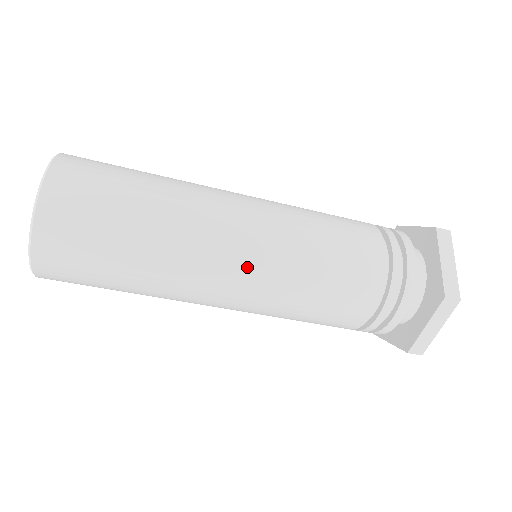
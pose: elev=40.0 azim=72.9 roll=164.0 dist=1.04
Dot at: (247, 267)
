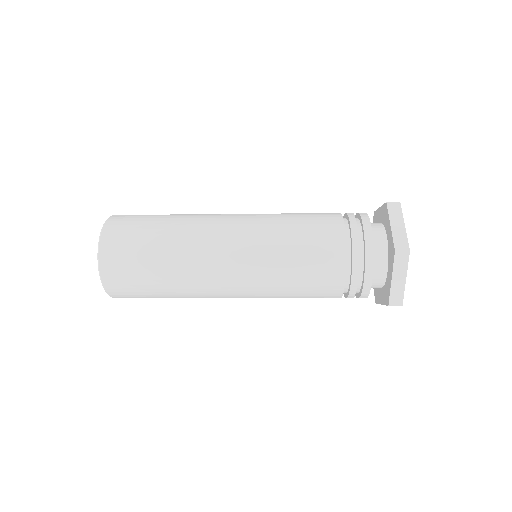
Dot at: (238, 260)
